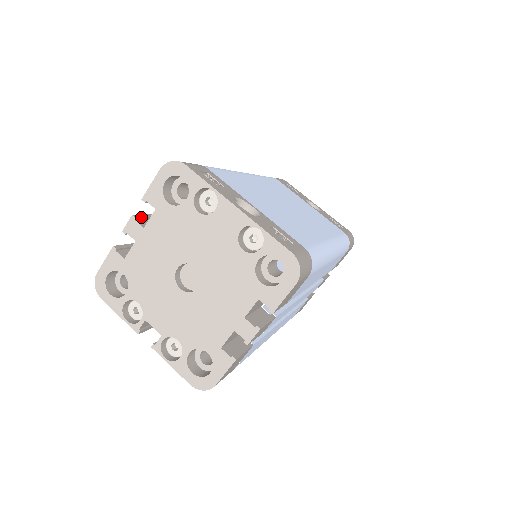
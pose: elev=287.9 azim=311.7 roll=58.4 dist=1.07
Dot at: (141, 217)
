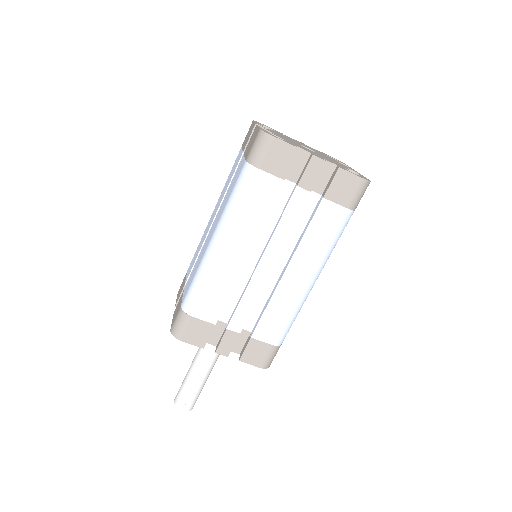
Dot at: occluded
